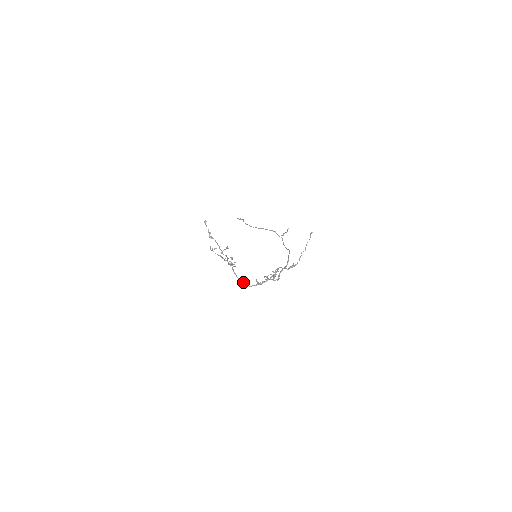
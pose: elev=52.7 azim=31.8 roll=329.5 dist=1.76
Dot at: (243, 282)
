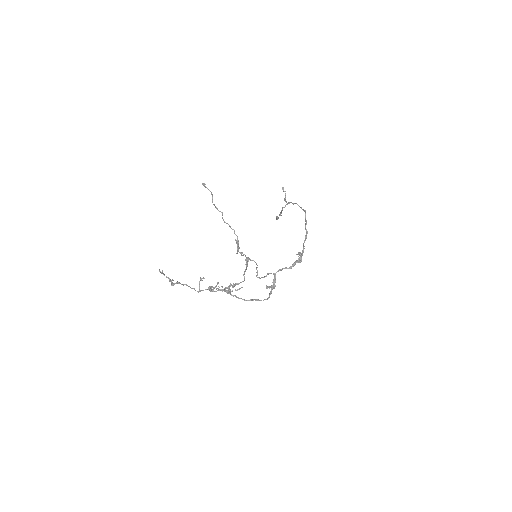
Dot at: (257, 300)
